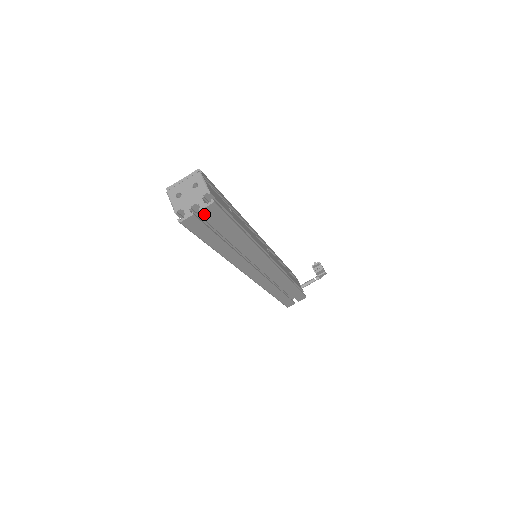
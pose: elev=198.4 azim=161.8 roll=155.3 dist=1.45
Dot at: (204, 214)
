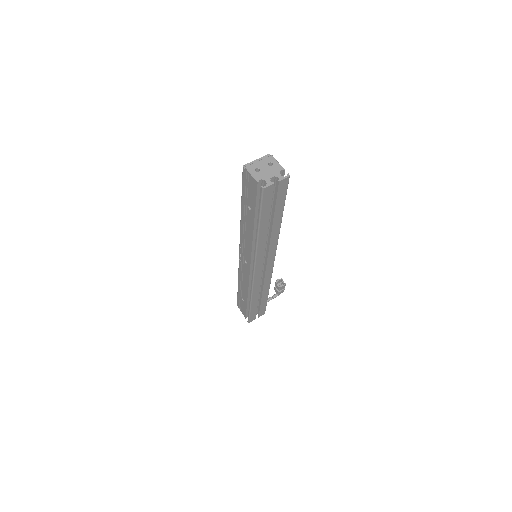
Dot at: (278, 186)
